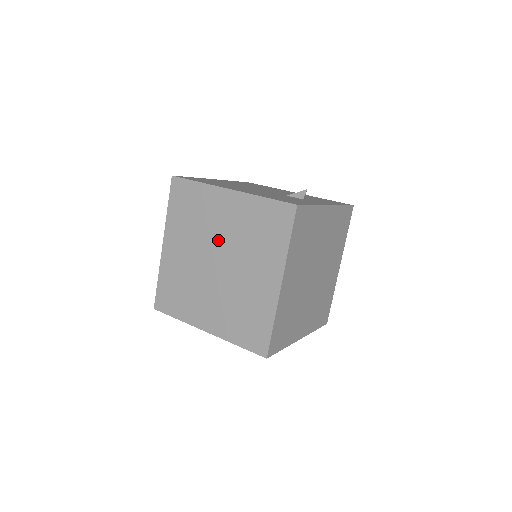
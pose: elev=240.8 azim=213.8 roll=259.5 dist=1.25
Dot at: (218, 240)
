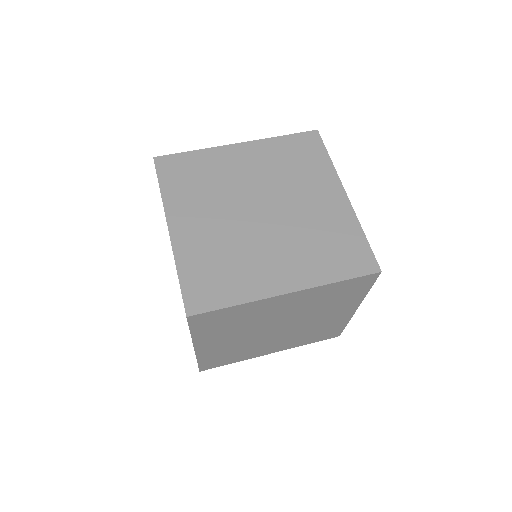
Dot at: occluded
